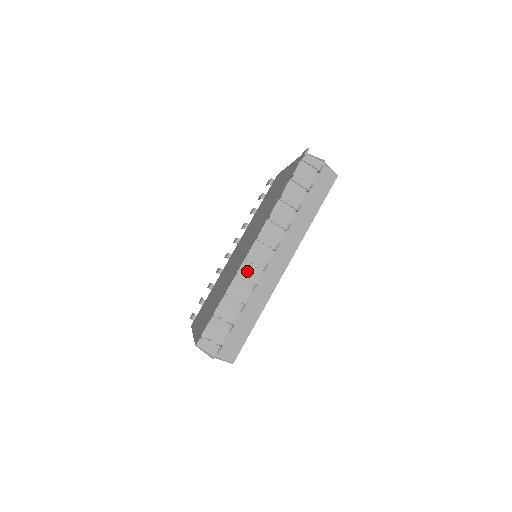
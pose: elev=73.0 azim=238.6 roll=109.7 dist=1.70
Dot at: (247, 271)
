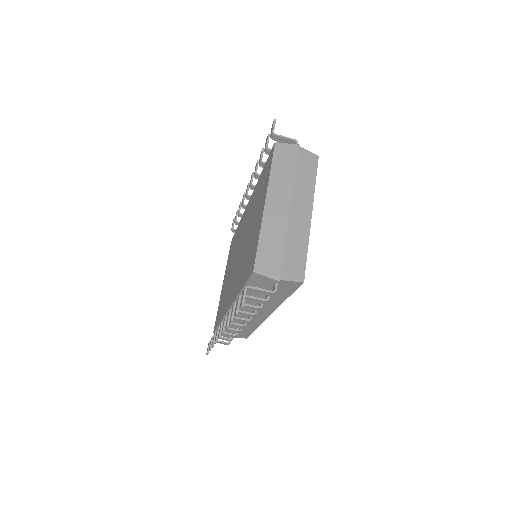
Dot at: occluded
